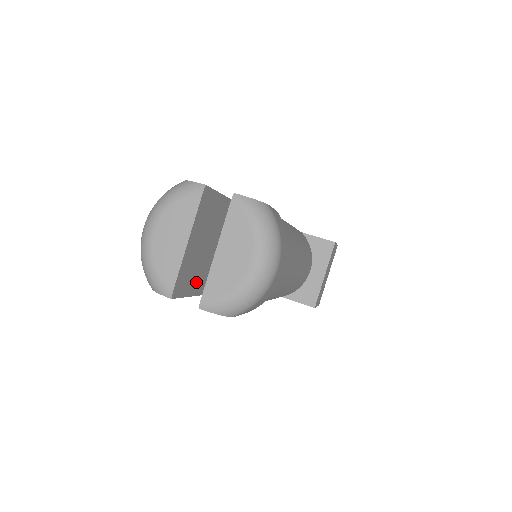
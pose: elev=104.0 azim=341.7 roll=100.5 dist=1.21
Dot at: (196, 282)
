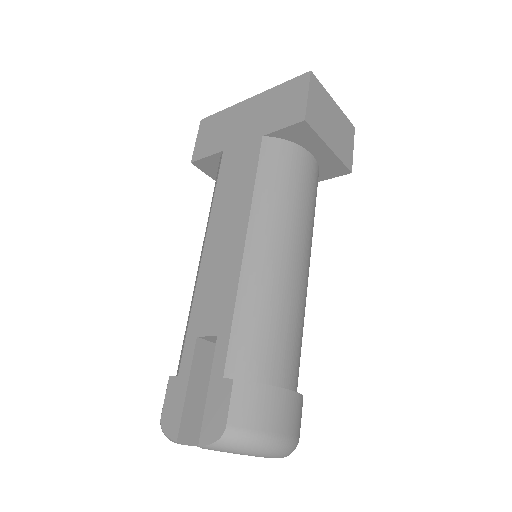
Dot at: occluded
